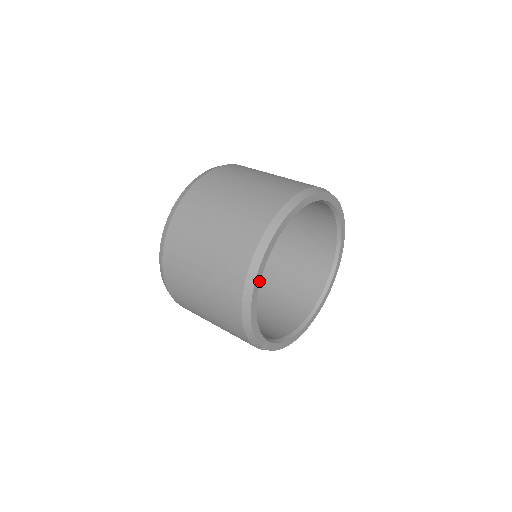
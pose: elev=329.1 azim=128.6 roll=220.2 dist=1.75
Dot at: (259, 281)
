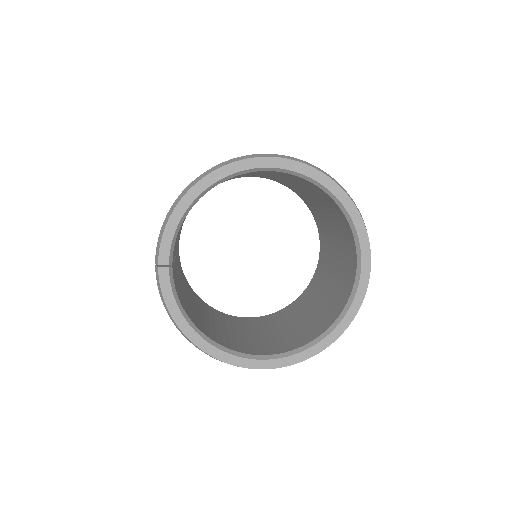
Dot at: (223, 176)
